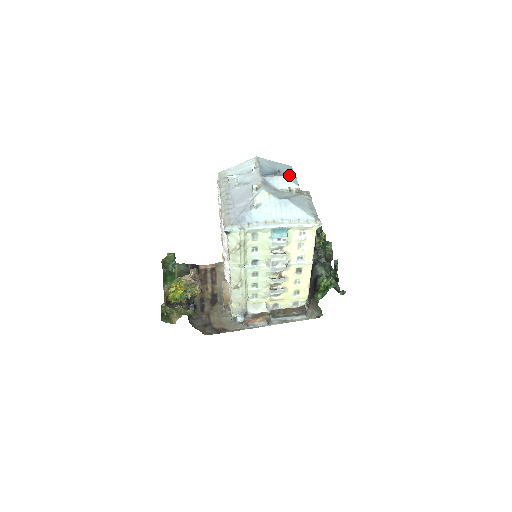
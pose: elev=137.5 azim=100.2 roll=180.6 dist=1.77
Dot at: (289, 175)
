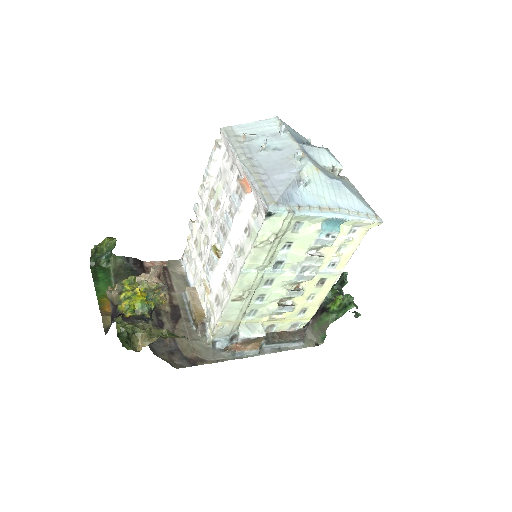
Dot at: (328, 150)
